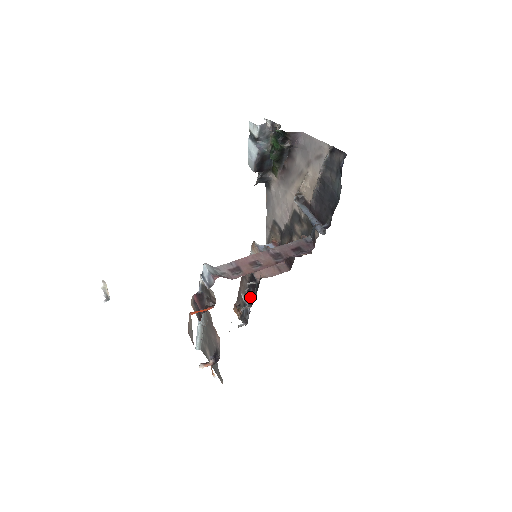
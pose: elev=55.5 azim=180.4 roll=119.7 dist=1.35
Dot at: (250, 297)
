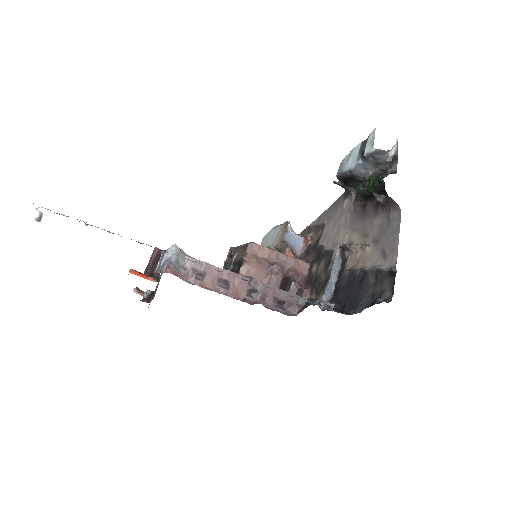
Dot at: occluded
